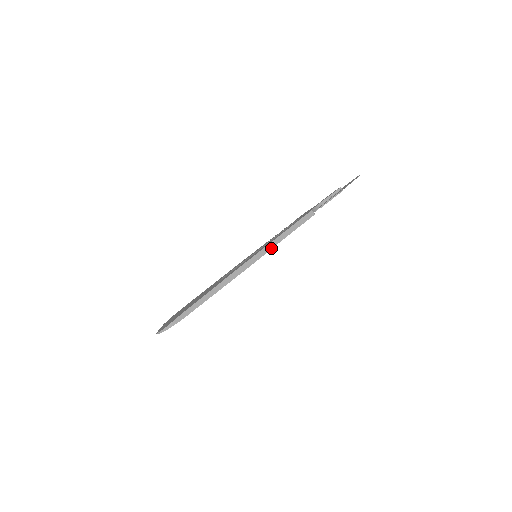
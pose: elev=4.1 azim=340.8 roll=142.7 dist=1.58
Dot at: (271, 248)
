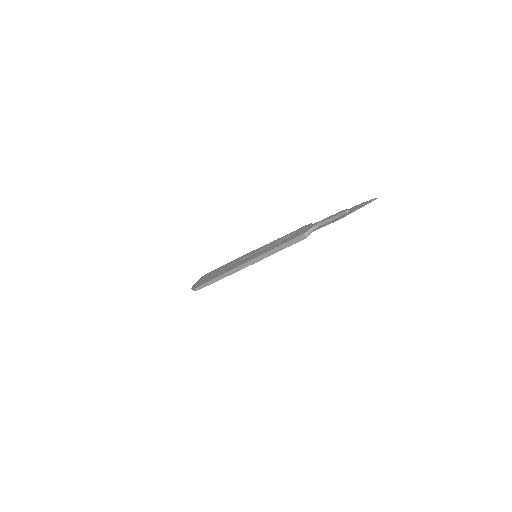
Dot at: (263, 258)
